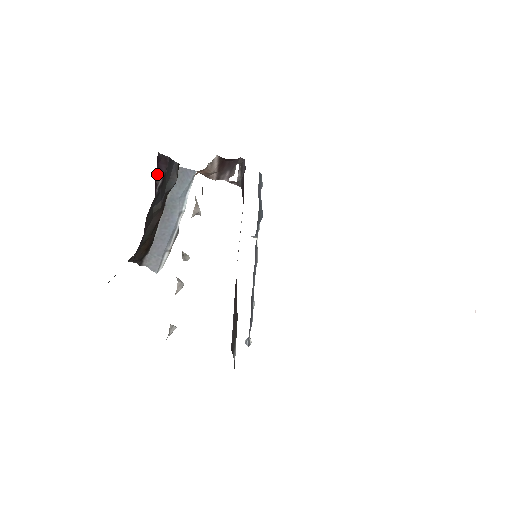
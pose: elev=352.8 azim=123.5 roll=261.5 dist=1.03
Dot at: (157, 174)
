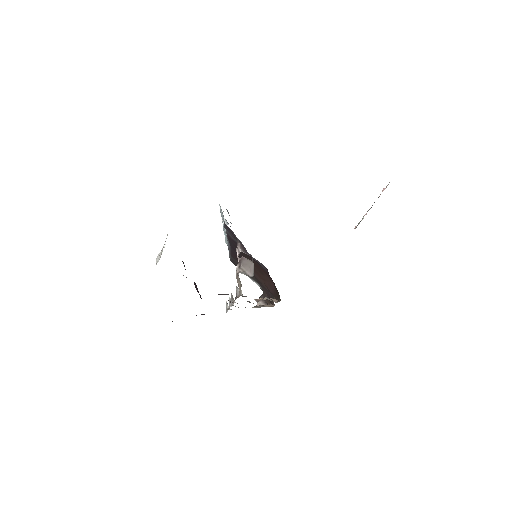
Dot at: occluded
